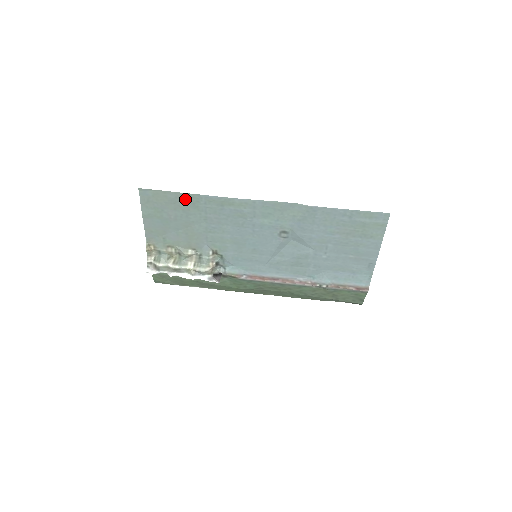
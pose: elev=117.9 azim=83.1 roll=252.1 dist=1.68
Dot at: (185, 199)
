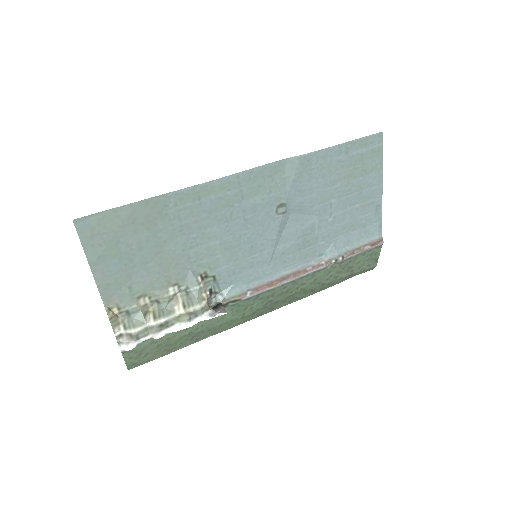
Dot at: (146, 209)
